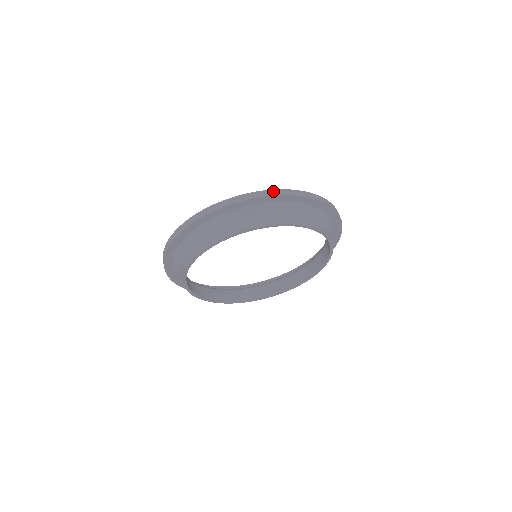
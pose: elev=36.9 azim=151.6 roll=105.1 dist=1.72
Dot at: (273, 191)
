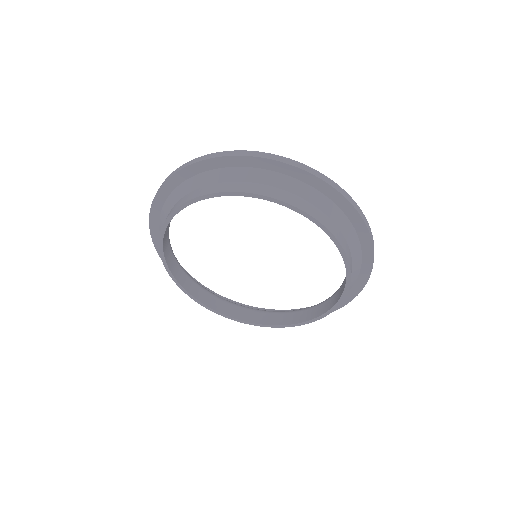
Dot at: (320, 174)
